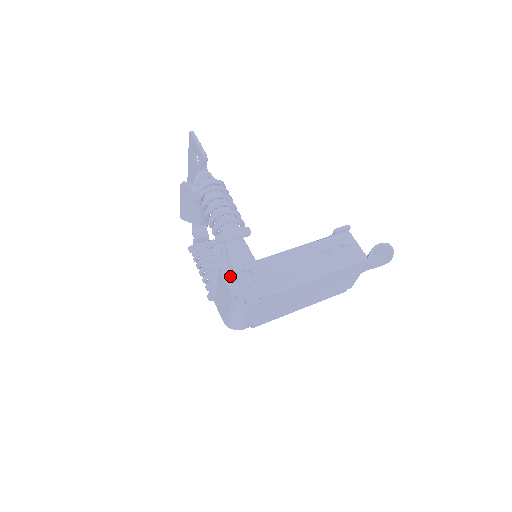
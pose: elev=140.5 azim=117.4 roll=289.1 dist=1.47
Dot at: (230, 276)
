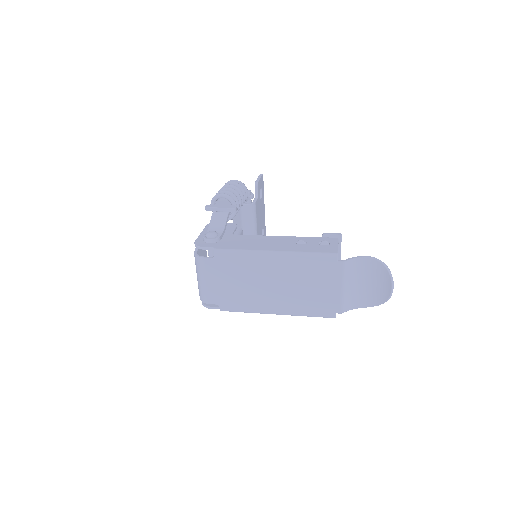
Dot at: occluded
